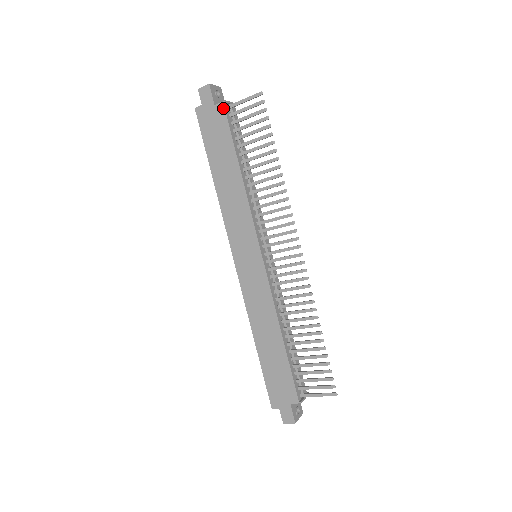
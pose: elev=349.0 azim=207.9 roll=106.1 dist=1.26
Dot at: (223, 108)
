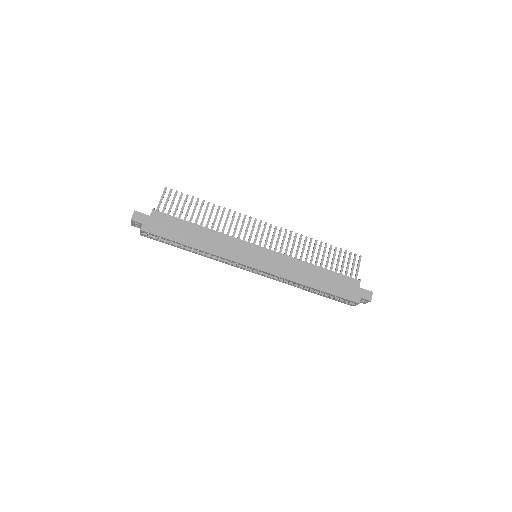
Dot at: (156, 212)
